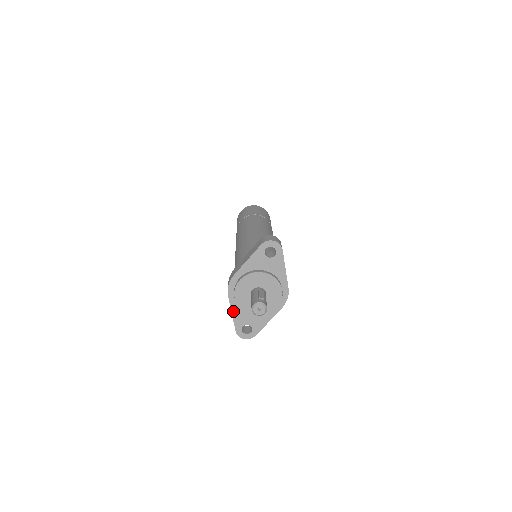
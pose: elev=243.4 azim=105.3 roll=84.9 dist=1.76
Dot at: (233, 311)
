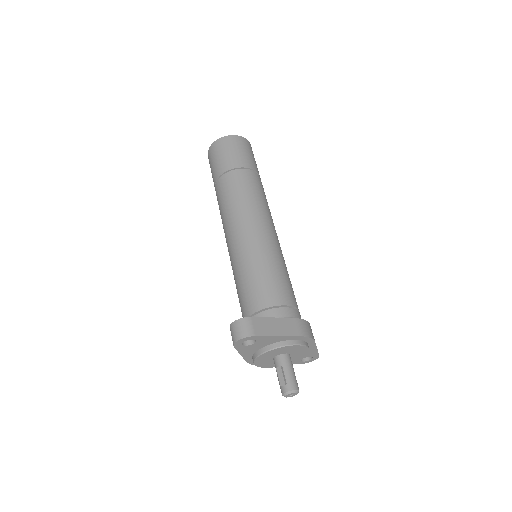
Dot at: occluded
